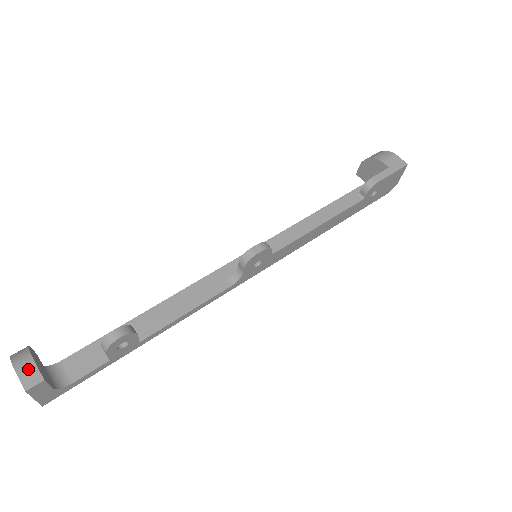
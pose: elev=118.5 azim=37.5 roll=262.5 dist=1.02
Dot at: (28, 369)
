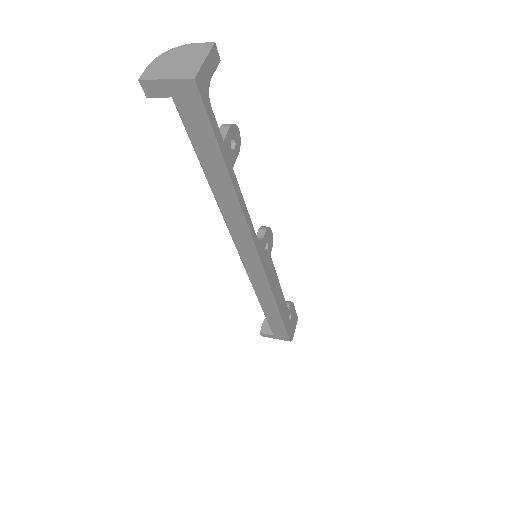
Dot at: occluded
